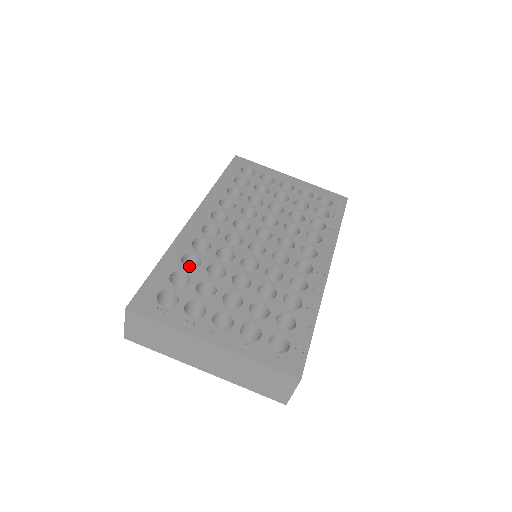
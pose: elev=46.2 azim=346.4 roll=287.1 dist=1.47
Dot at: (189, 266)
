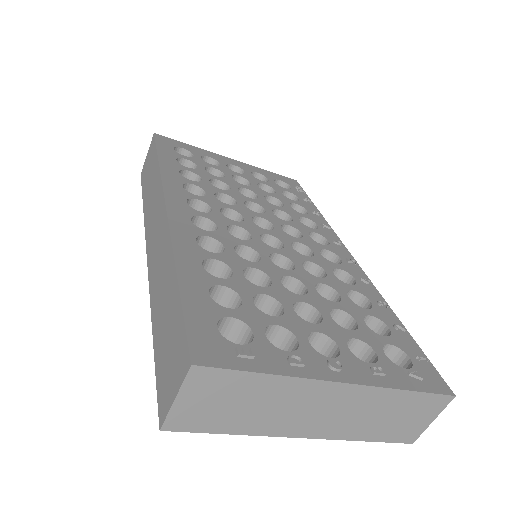
Dot at: occluded
